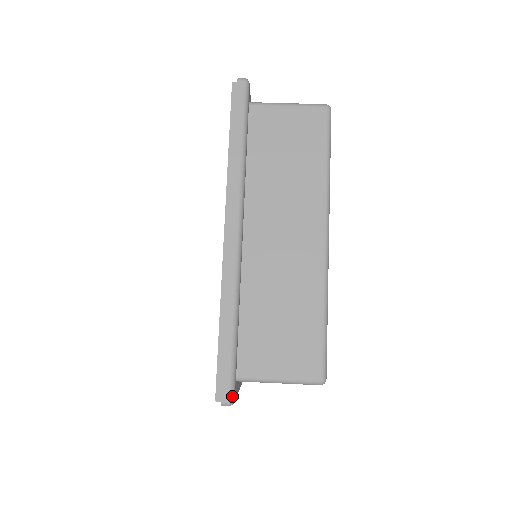
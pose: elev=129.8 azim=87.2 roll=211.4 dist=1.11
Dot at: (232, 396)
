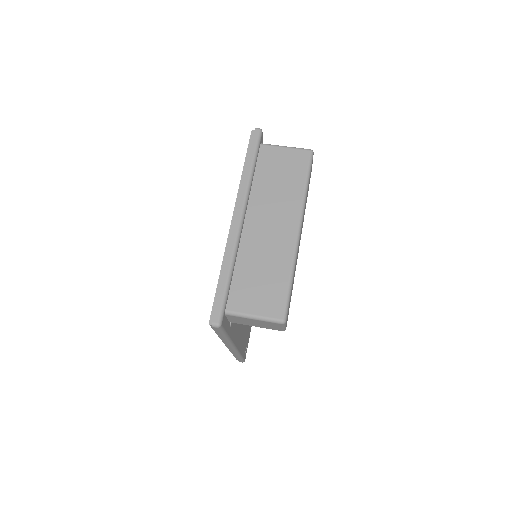
Dot at: (220, 320)
